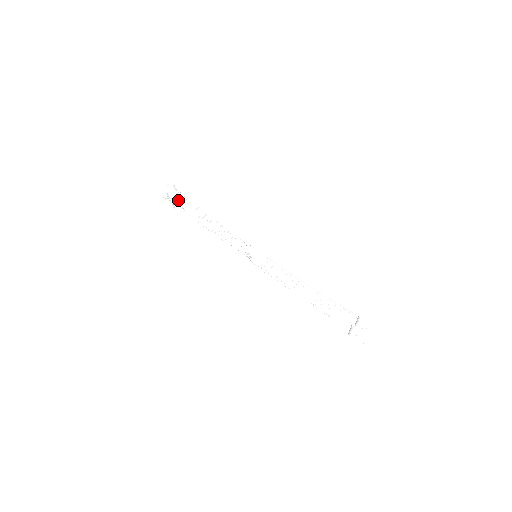
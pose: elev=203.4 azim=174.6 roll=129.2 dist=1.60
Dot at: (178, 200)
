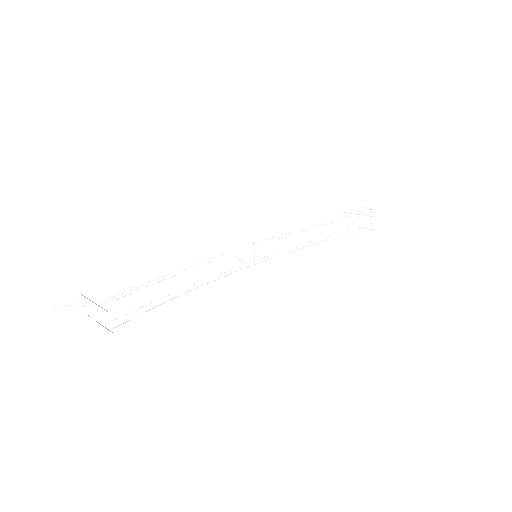
Dot at: occluded
